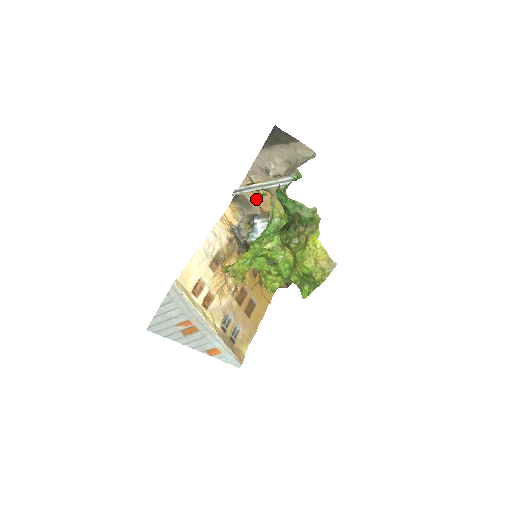
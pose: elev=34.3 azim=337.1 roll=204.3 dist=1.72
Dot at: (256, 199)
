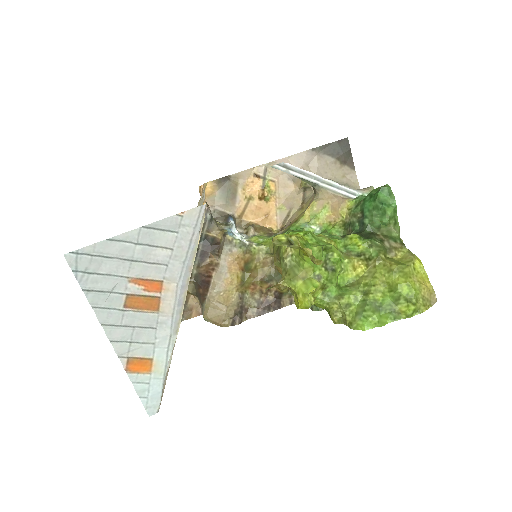
Dot at: (248, 198)
